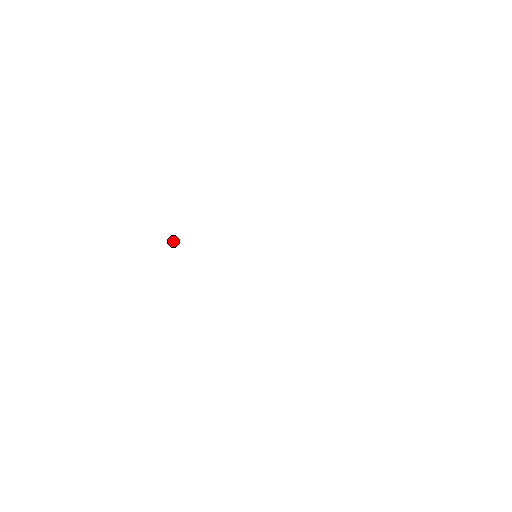
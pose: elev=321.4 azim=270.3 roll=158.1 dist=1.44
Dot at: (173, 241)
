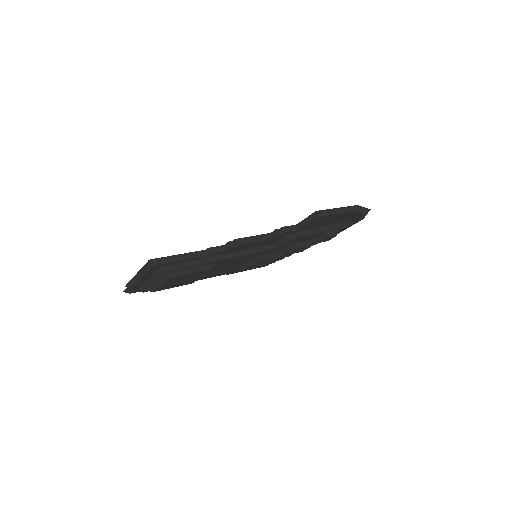
Dot at: (180, 282)
